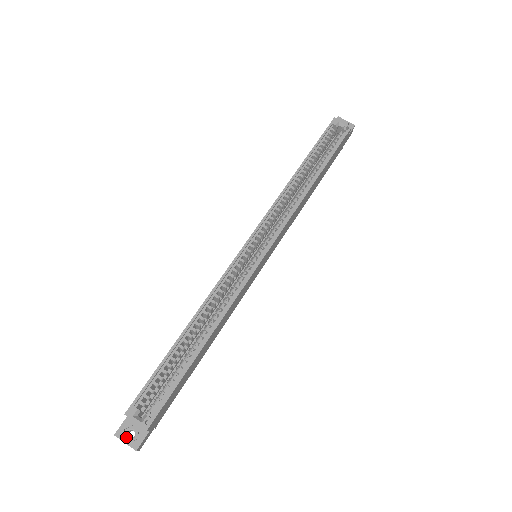
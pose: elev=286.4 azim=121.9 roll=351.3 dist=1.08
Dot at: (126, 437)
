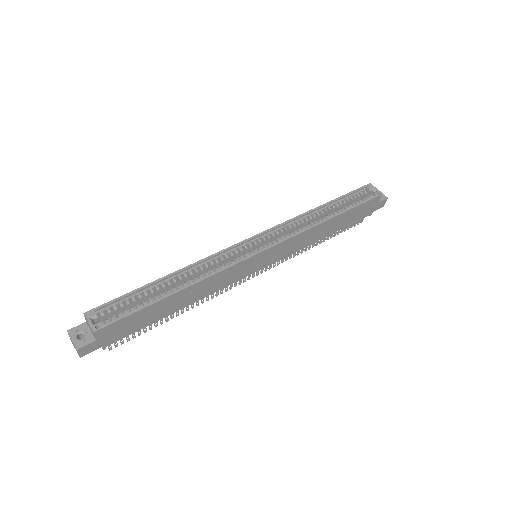
Dot at: (75, 336)
